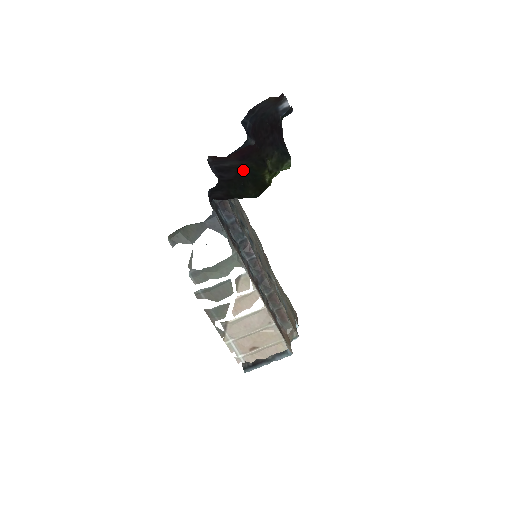
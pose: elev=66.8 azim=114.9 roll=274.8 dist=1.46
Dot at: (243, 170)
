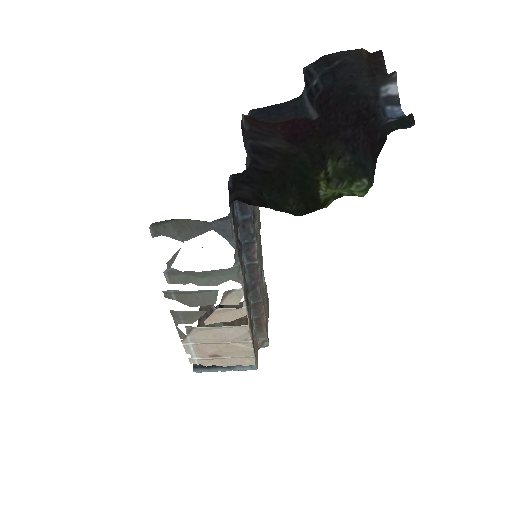
Dot at: (291, 162)
